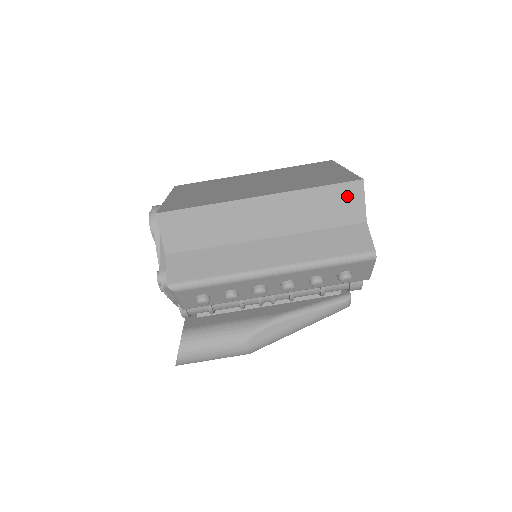
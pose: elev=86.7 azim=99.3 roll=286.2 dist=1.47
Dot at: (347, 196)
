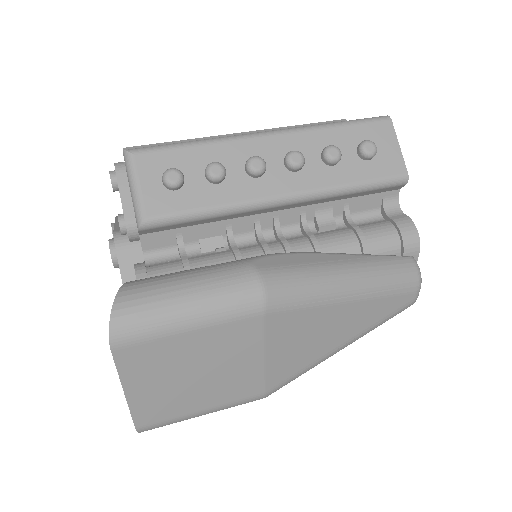
Dot at: occluded
